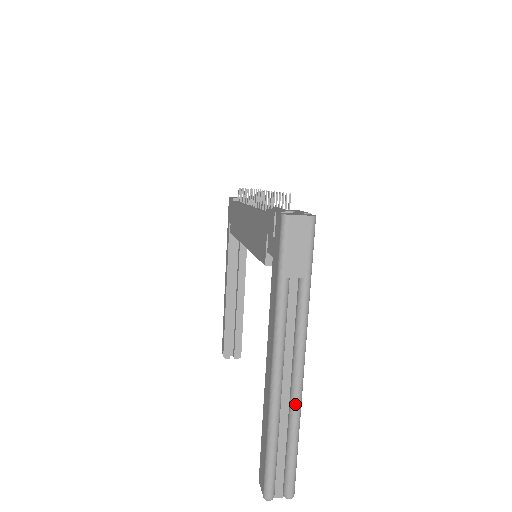
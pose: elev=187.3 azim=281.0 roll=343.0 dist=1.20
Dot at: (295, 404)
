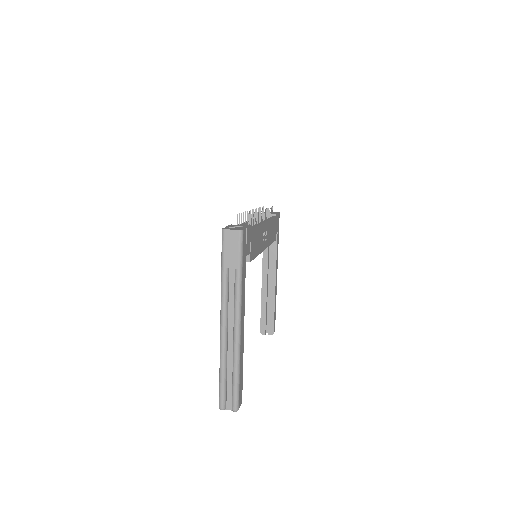
Dot at: (235, 349)
